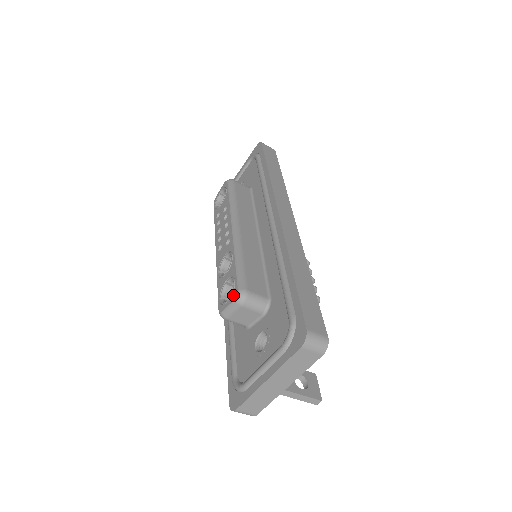
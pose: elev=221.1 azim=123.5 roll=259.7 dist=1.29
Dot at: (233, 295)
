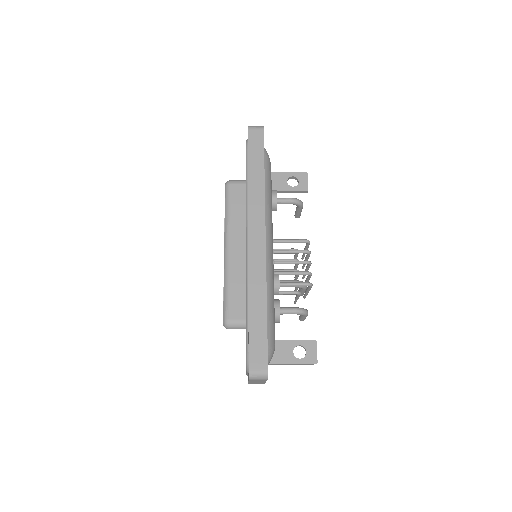
Dot at: occluded
